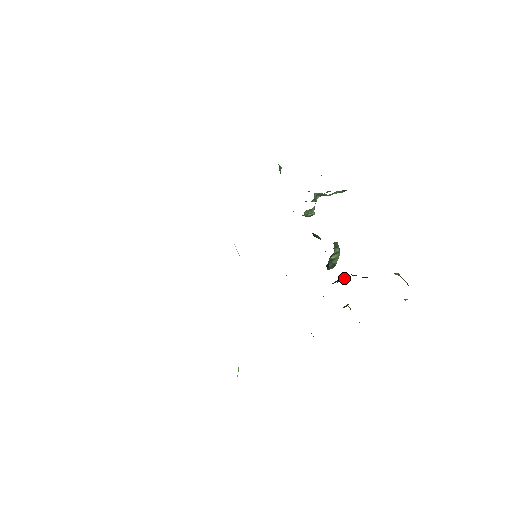
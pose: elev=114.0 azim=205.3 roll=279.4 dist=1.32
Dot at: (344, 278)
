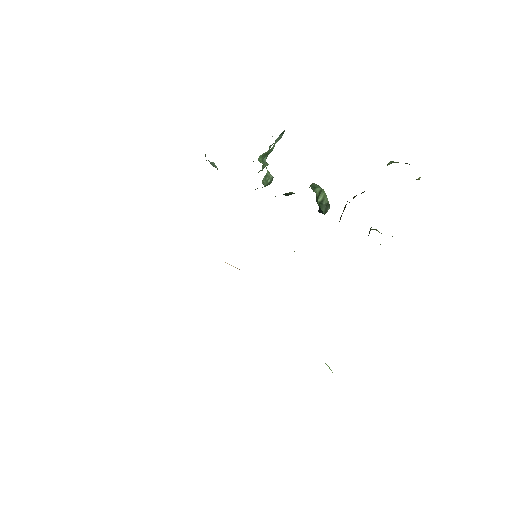
Dot at: (344, 209)
